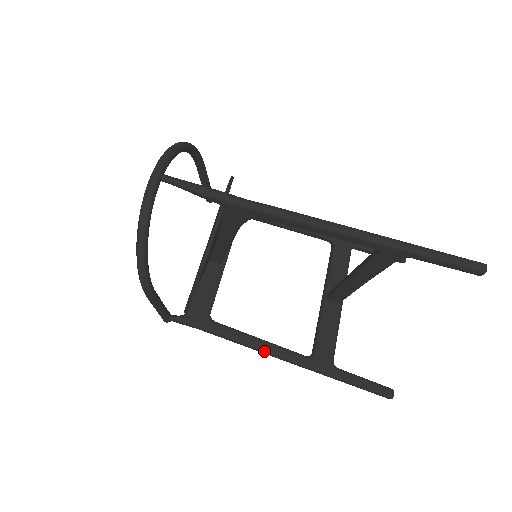
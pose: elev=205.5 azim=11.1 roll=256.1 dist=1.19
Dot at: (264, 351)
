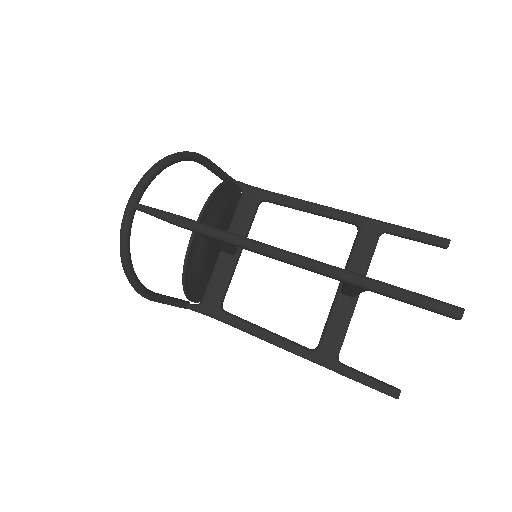
Dot at: (268, 342)
